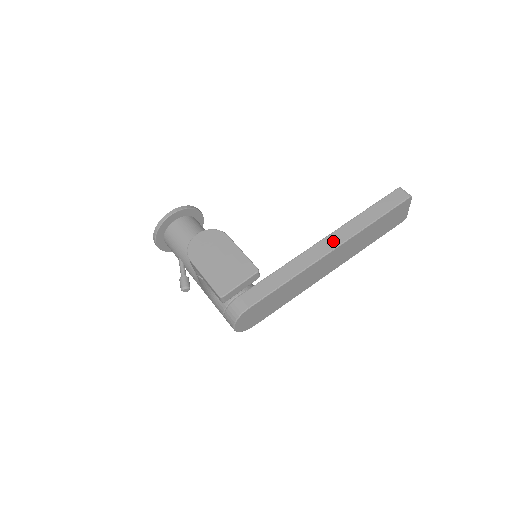
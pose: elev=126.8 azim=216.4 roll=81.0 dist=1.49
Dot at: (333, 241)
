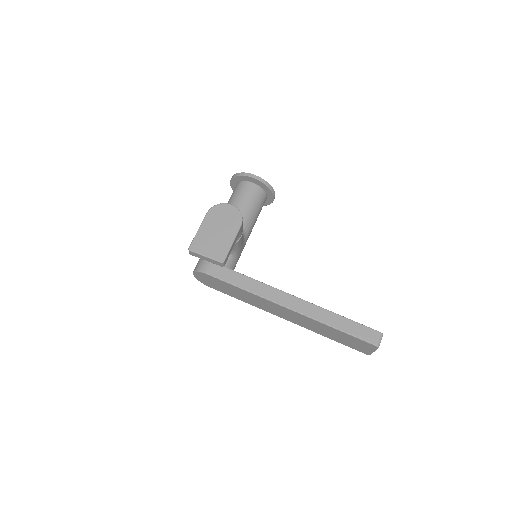
Dot at: (297, 305)
